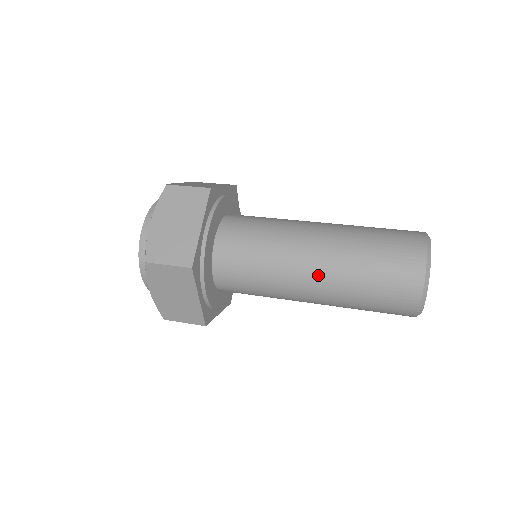
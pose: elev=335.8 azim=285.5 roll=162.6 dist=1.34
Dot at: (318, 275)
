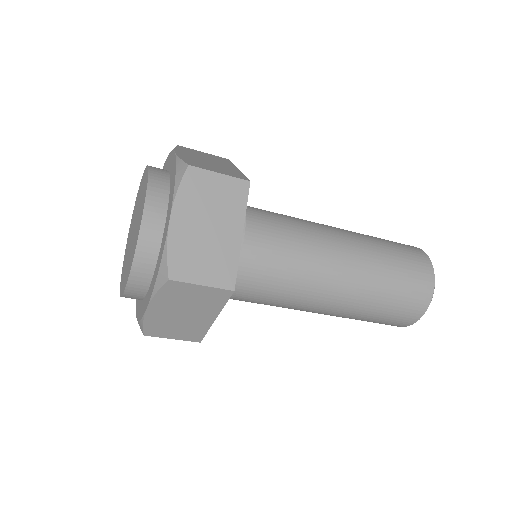
Dot at: occluded
